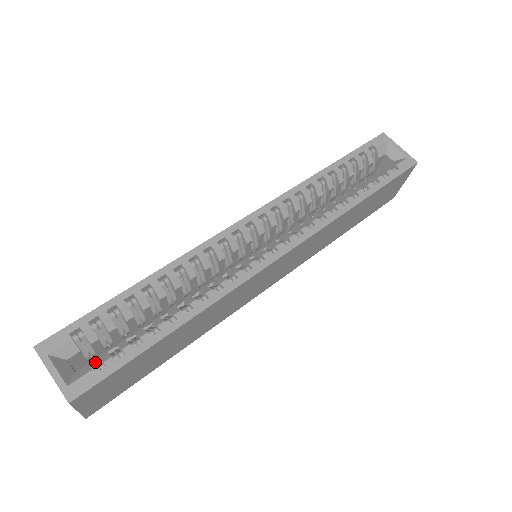
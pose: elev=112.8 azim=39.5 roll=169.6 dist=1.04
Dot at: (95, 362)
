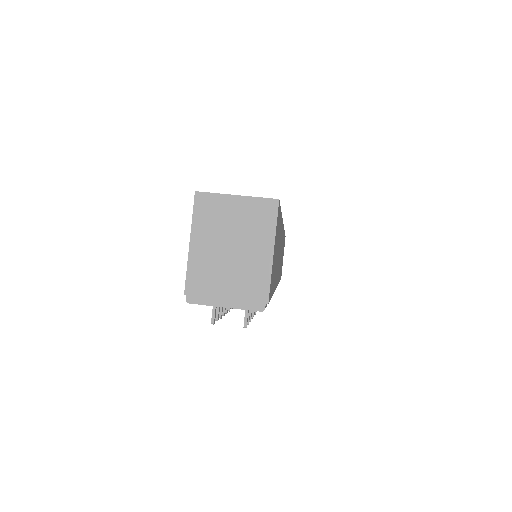
Dot at: occluded
